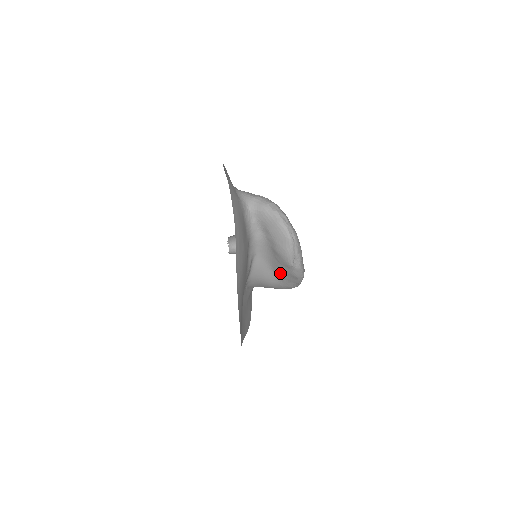
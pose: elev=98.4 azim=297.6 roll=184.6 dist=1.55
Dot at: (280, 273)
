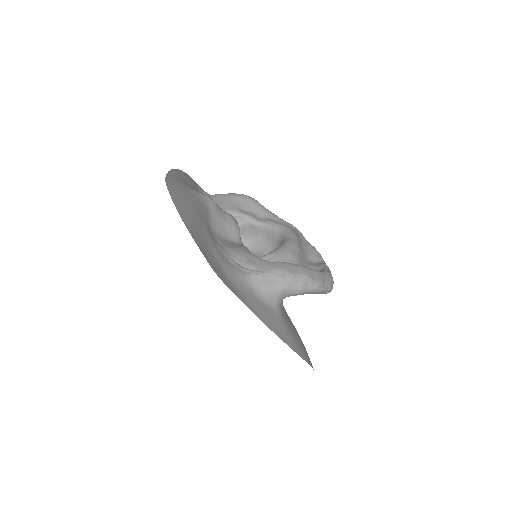
Dot at: occluded
